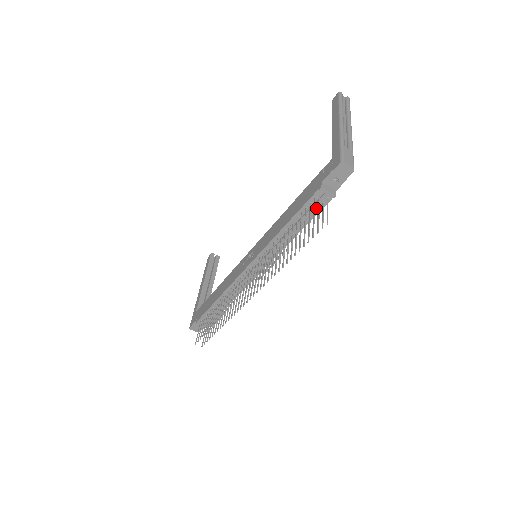
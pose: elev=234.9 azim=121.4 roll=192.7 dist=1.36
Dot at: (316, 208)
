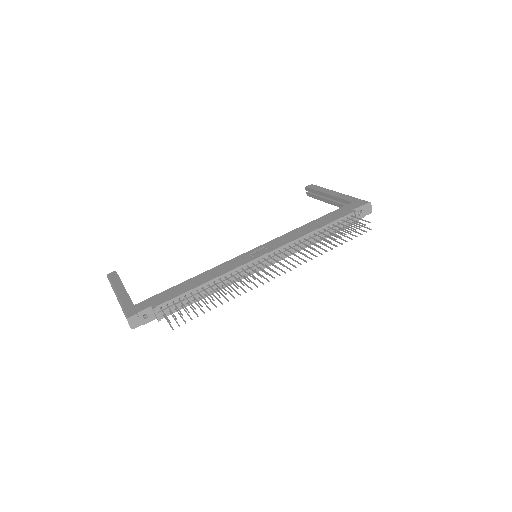
Dot at: (342, 226)
